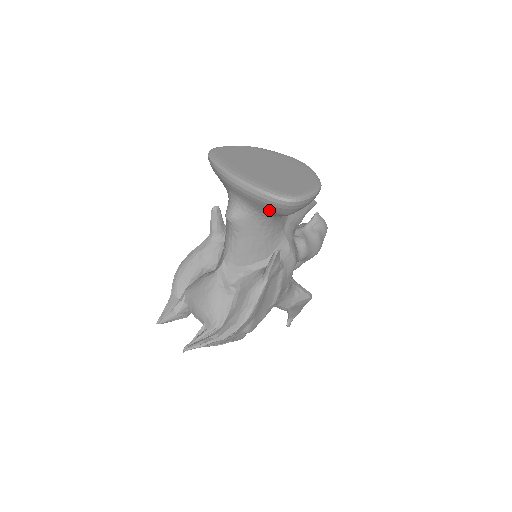
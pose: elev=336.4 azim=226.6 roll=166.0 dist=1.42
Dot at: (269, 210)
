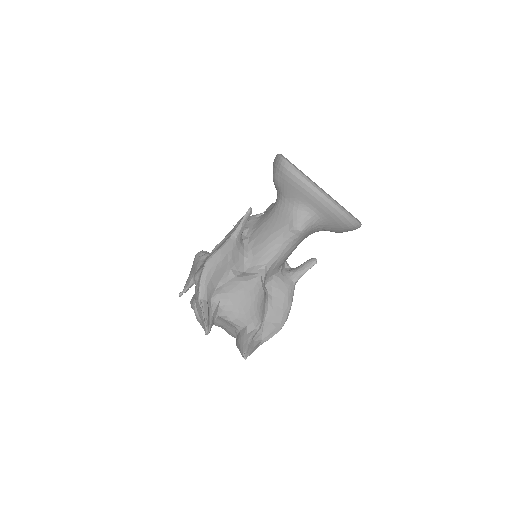
Dot at: (336, 228)
